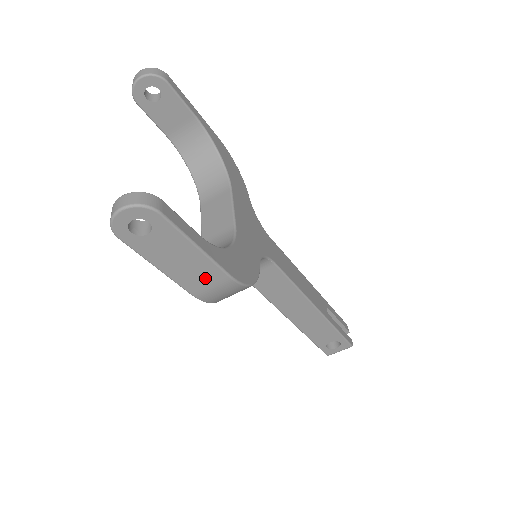
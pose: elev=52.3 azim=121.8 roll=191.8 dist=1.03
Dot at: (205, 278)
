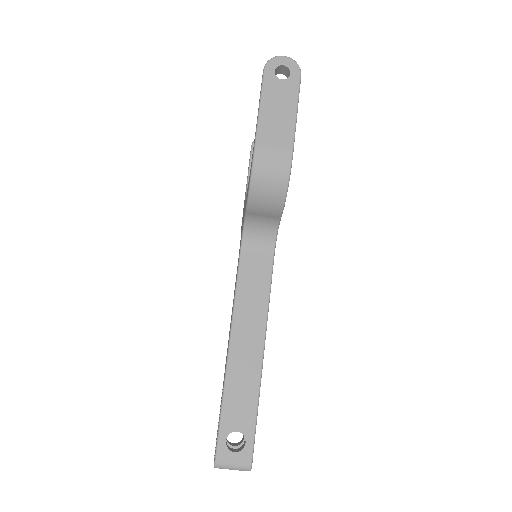
Dot at: (278, 137)
